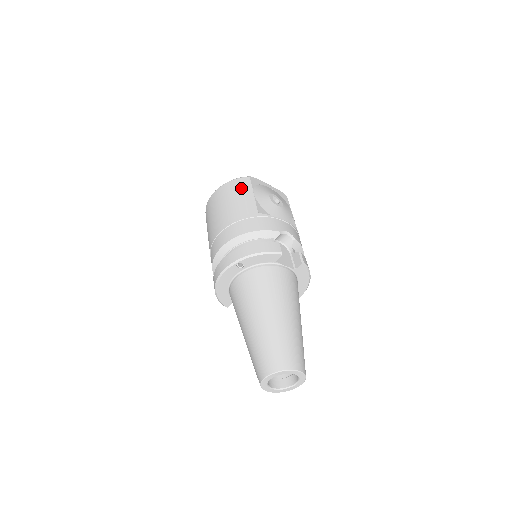
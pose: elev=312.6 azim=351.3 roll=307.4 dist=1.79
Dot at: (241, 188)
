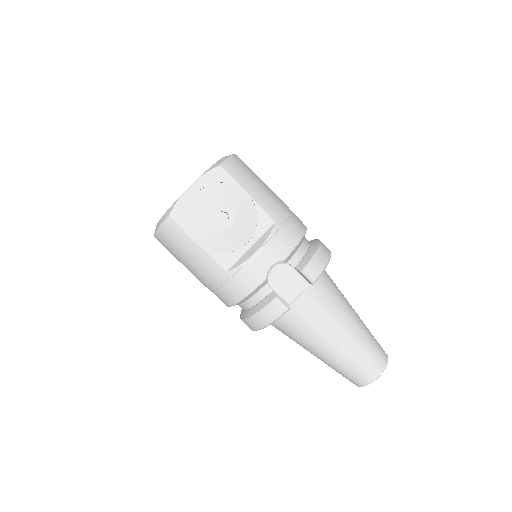
Dot at: (179, 242)
